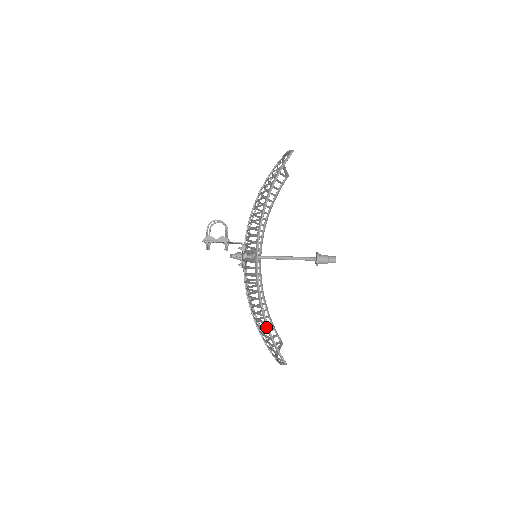
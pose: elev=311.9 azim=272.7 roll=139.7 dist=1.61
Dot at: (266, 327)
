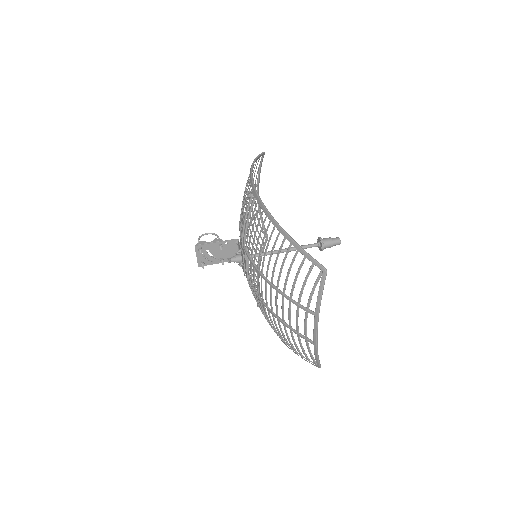
Dot at: (287, 239)
